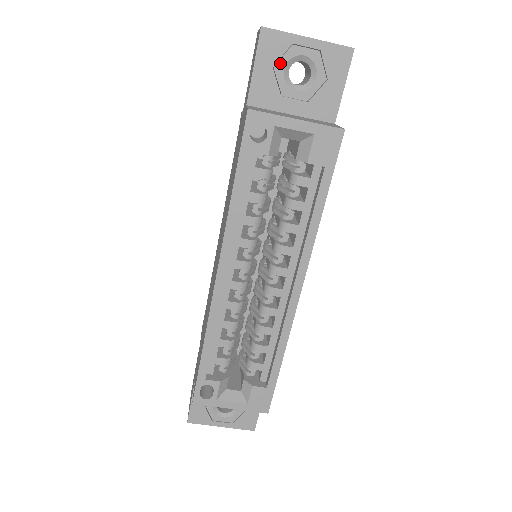
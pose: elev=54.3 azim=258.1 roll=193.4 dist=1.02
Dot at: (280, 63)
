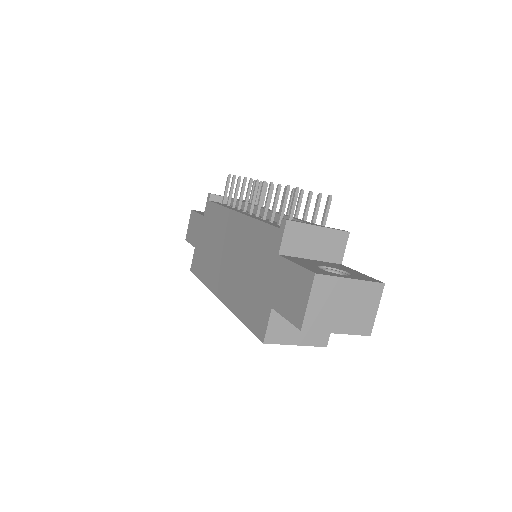
Dot at: occluded
